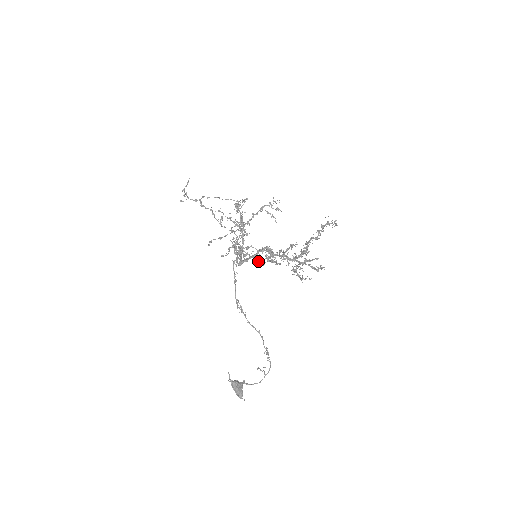
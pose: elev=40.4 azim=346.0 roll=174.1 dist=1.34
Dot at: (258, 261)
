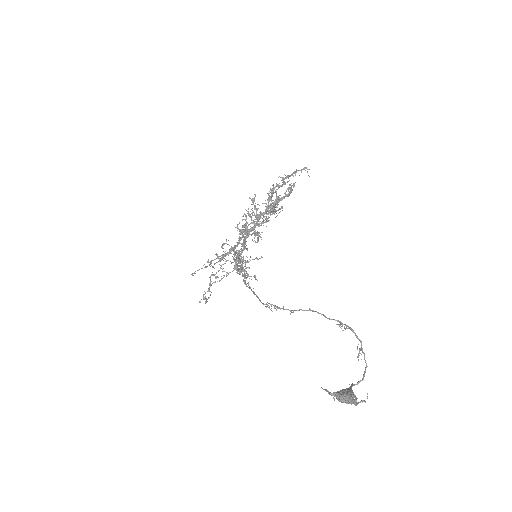
Dot at: (242, 245)
